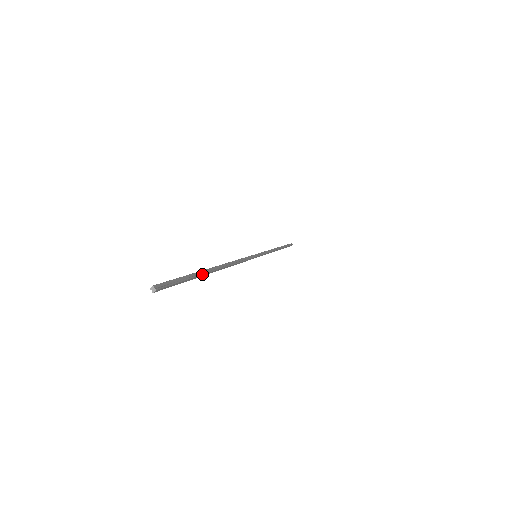
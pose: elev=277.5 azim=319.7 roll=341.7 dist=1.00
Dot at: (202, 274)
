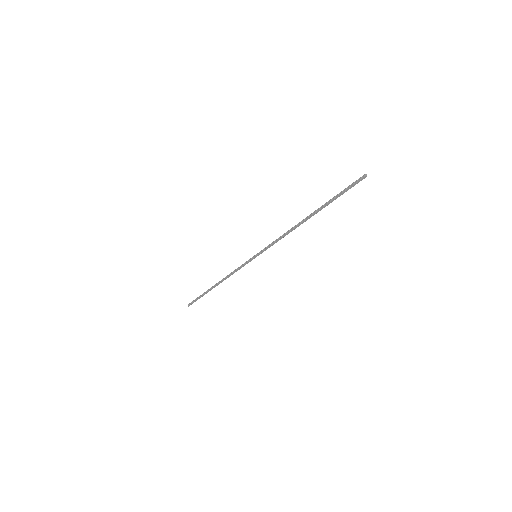
Dot at: (327, 205)
